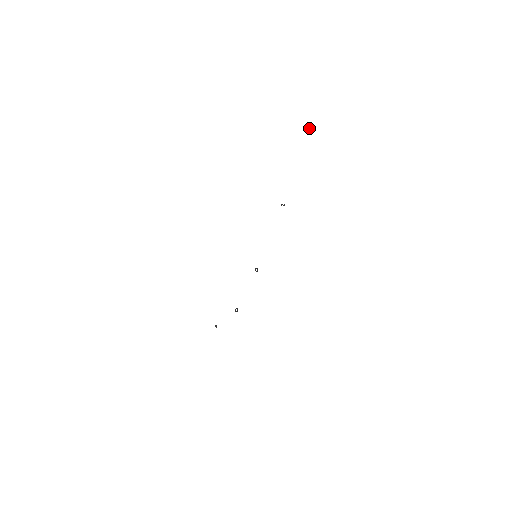
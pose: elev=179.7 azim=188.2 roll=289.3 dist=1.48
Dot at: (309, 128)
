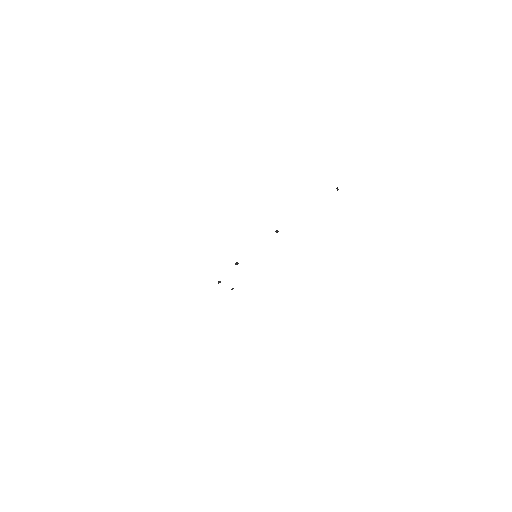
Dot at: (337, 189)
